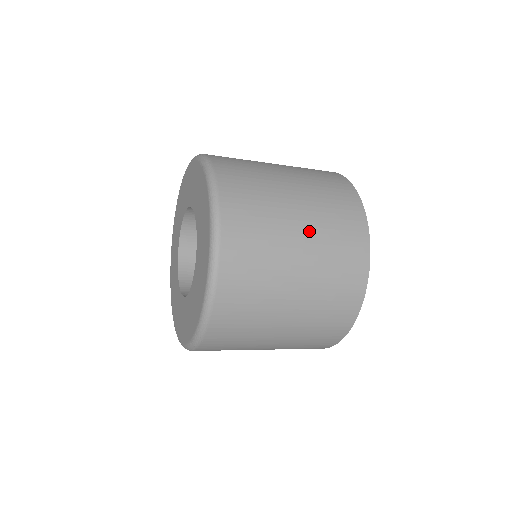
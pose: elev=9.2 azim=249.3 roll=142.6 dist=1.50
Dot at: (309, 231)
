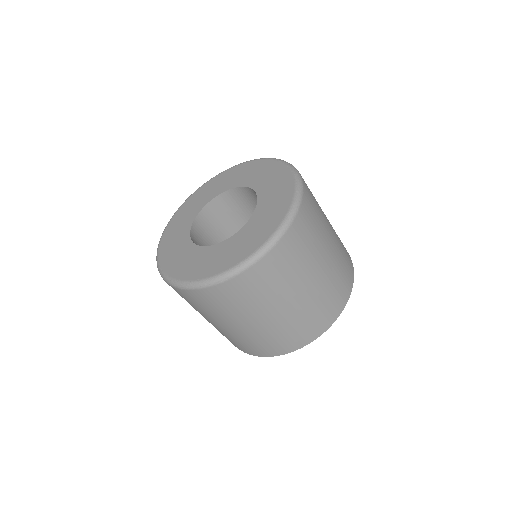
Dot at: (332, 255)
